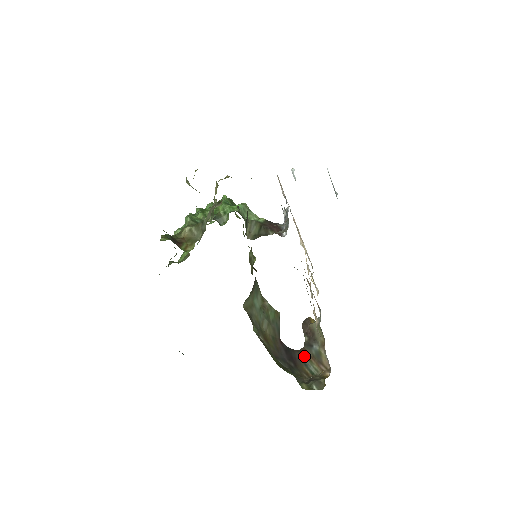
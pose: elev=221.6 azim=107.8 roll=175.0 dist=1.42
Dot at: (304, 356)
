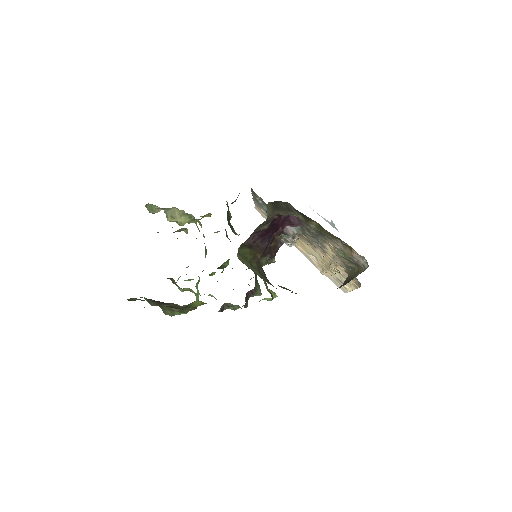
Dot at: occluded
